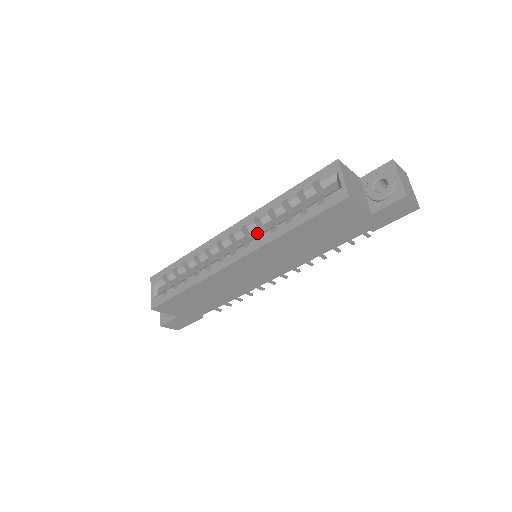
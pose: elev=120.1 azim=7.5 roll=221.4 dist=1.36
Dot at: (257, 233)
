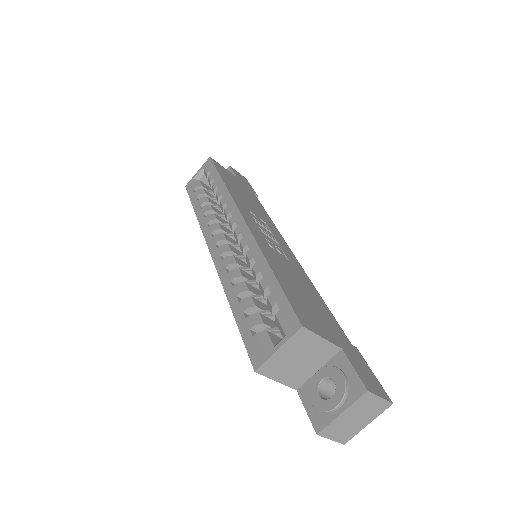
Dot at: occluded
